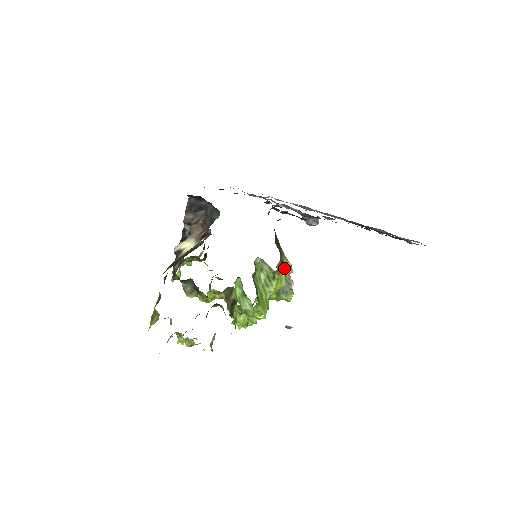
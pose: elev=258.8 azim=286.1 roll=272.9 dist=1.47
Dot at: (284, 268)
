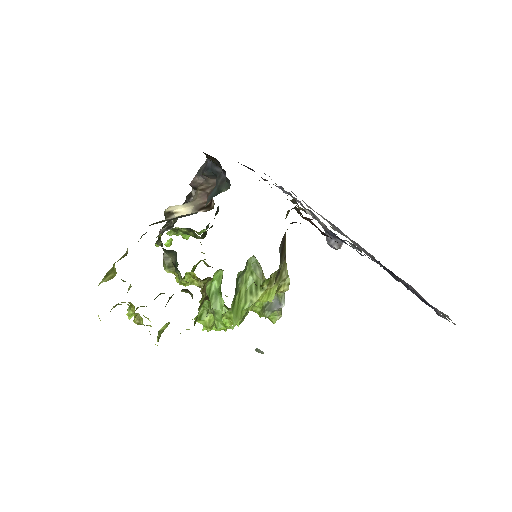
Dot at: (279, 281)
